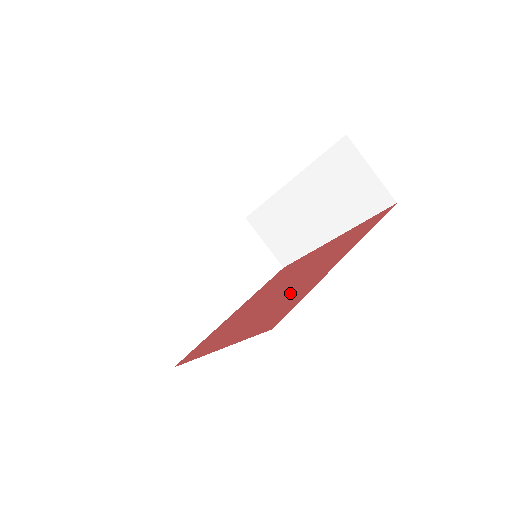
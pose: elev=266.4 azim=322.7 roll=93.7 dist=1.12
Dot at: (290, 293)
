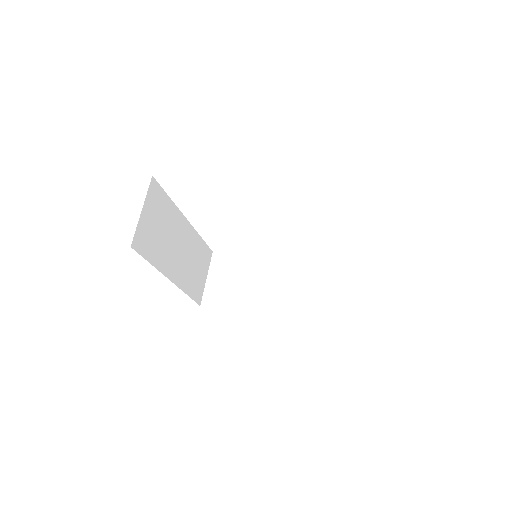
Dot at: occluded
